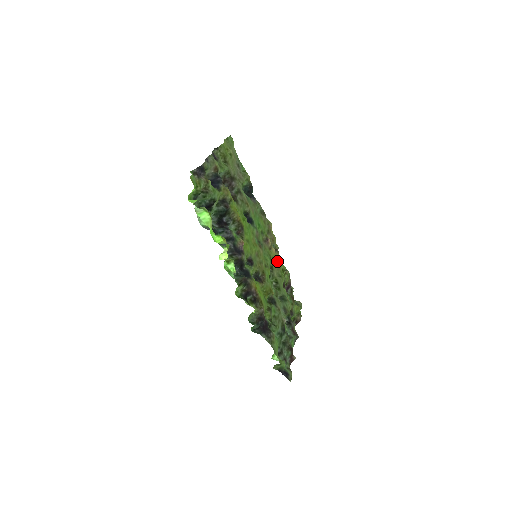
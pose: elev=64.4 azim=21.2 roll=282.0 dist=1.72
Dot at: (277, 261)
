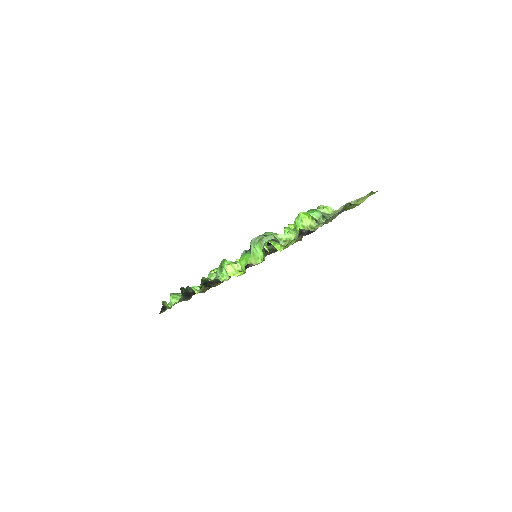
Dot at: occluded
